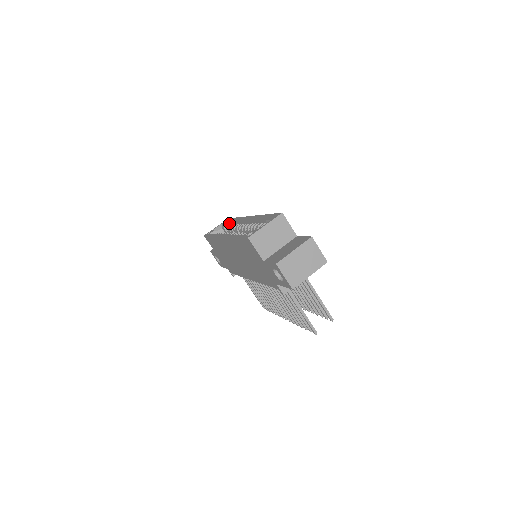
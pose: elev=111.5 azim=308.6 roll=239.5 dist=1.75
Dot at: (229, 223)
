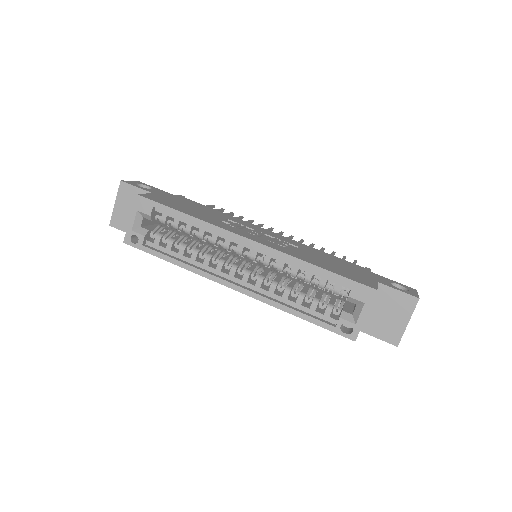
Dot at: (154, 209)
